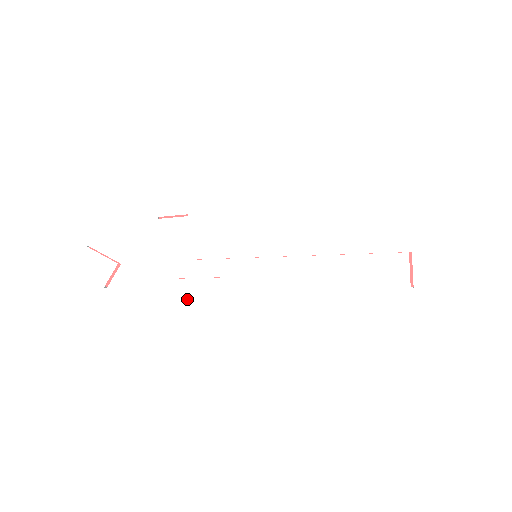
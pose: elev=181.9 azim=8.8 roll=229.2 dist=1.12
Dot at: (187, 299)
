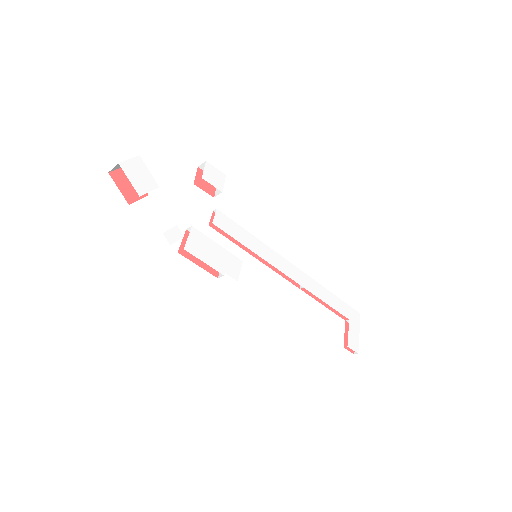
Dot at: (201, 252)
